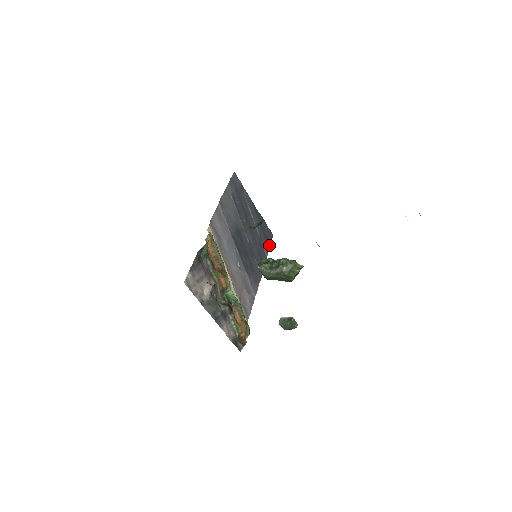
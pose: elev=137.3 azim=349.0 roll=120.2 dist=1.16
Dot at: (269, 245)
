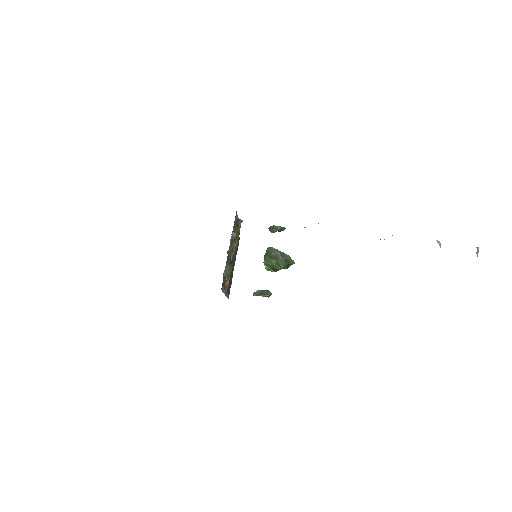
Dot at: occluded
